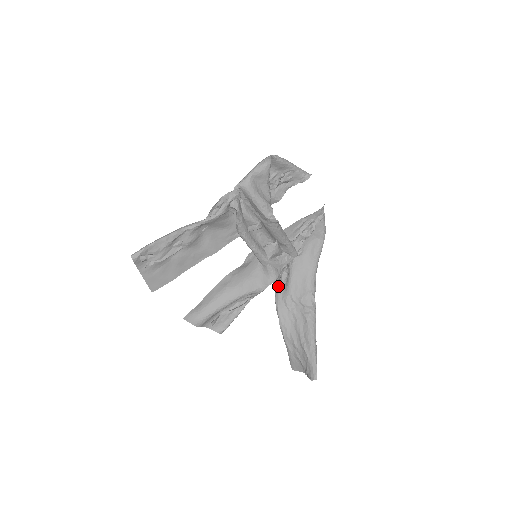
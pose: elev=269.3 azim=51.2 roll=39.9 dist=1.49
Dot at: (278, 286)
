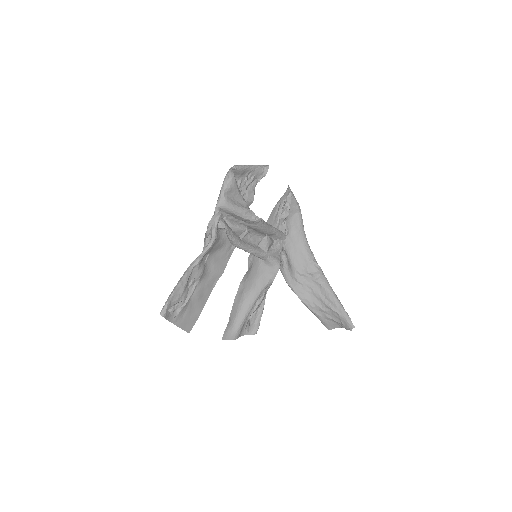
Dot at: (283, 270)
